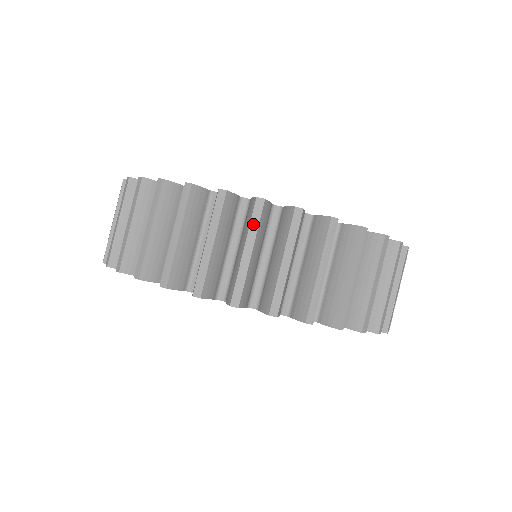
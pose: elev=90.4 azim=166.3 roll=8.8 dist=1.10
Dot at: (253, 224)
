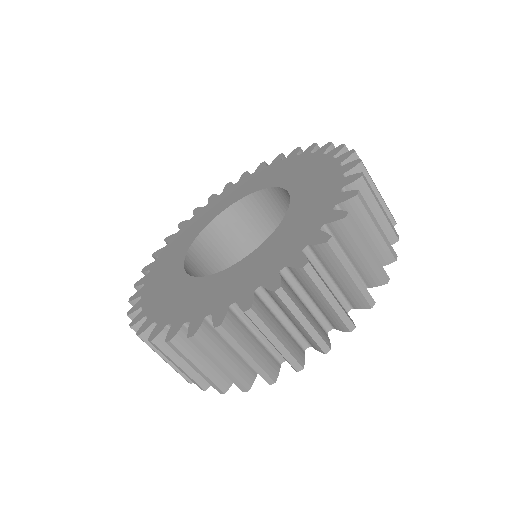
Dot at: (231, 342)
